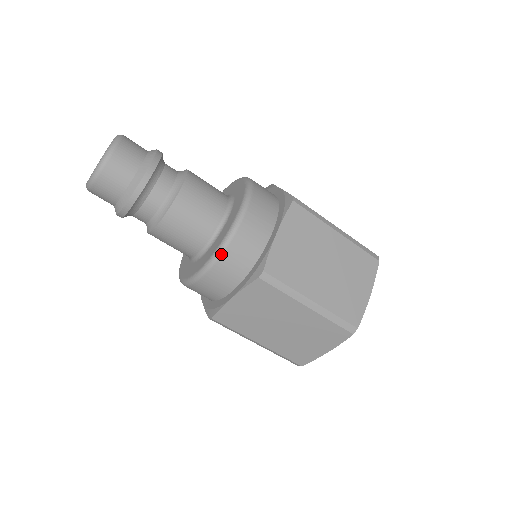
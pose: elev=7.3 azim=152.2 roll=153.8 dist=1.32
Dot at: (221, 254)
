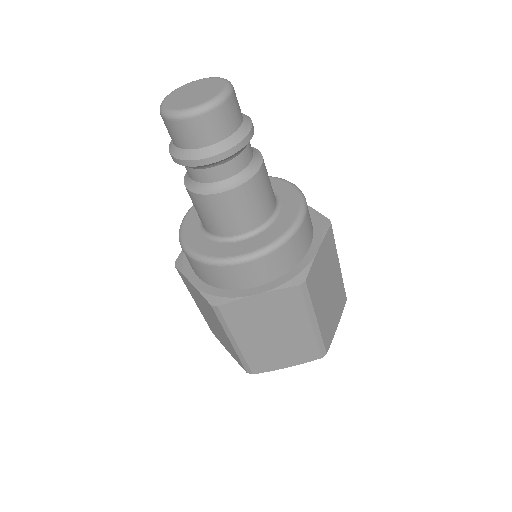
Dot at: (205, 263)
